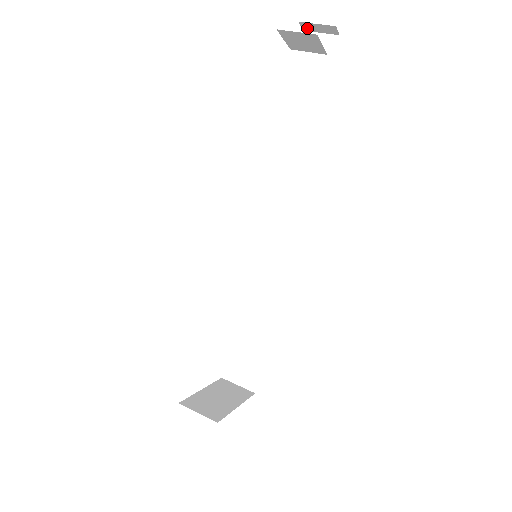
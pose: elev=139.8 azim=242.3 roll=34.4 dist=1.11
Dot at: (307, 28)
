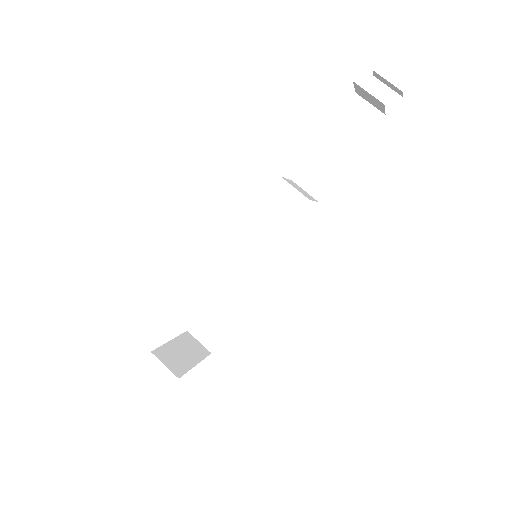
Dot at: (378, 77)
